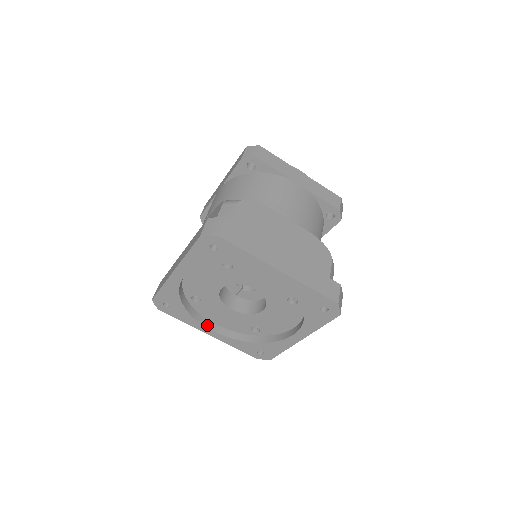
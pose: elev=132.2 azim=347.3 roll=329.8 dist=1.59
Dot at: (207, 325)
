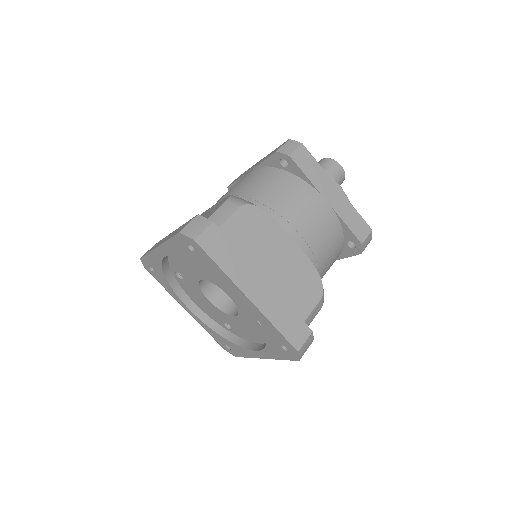
Dot at: (185, 301)
